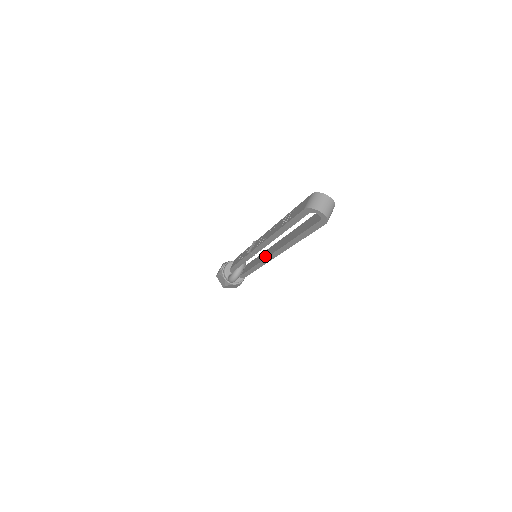
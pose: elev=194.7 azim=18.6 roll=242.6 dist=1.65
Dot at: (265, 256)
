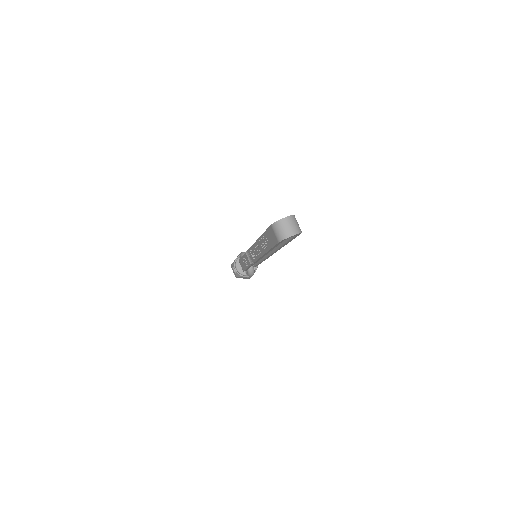
Dot at: occluded
